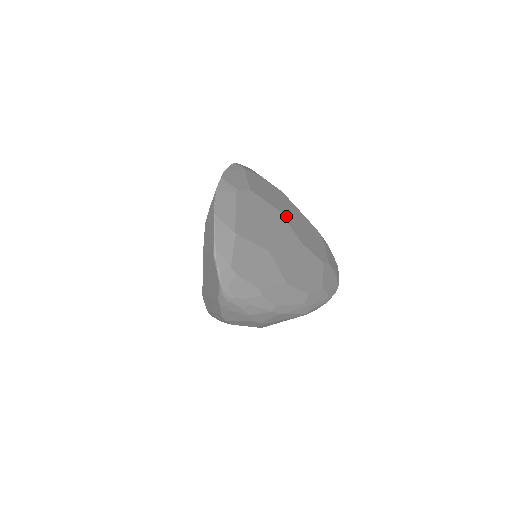
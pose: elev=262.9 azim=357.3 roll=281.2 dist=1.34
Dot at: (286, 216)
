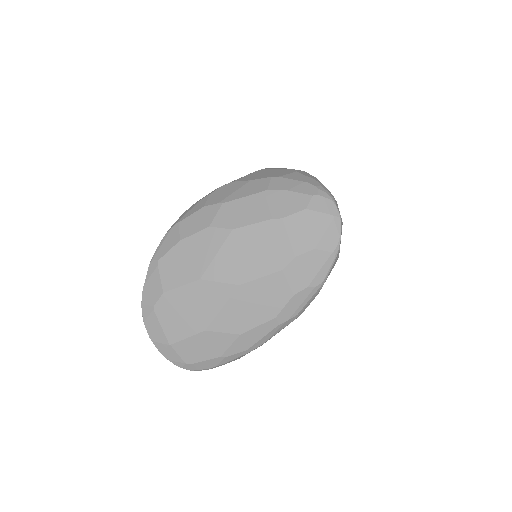
Dot at: (210, 273)
